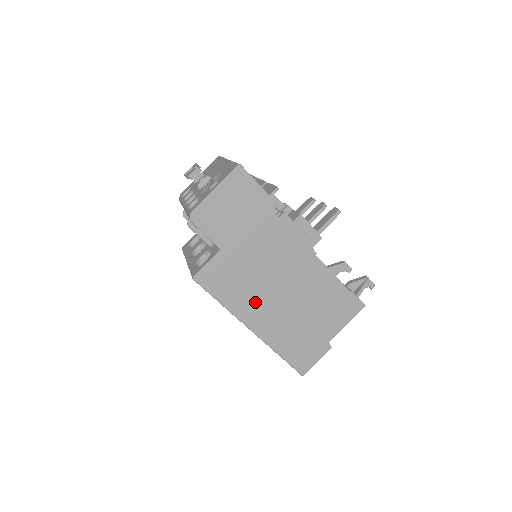
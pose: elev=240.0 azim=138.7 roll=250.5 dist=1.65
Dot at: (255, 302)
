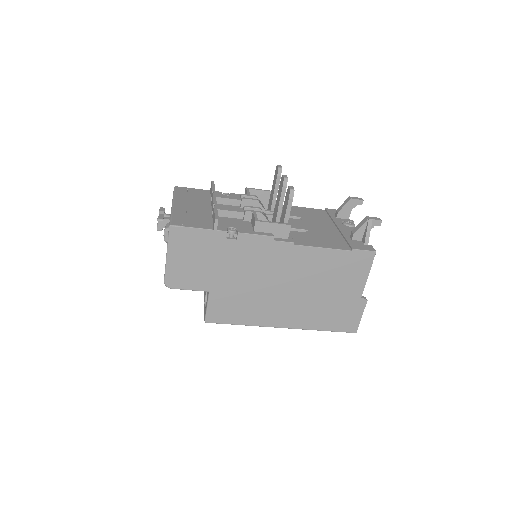
Dot at: (269, 308)
